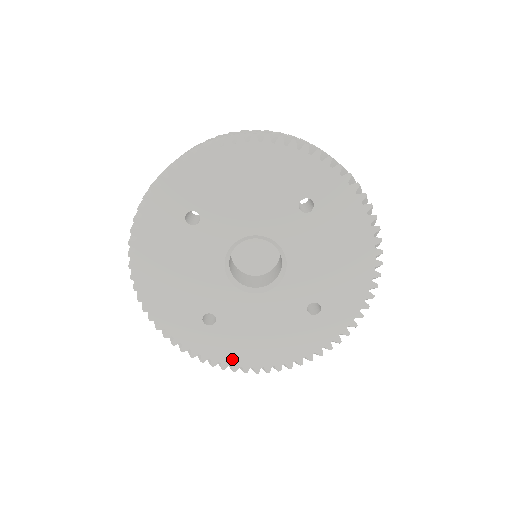
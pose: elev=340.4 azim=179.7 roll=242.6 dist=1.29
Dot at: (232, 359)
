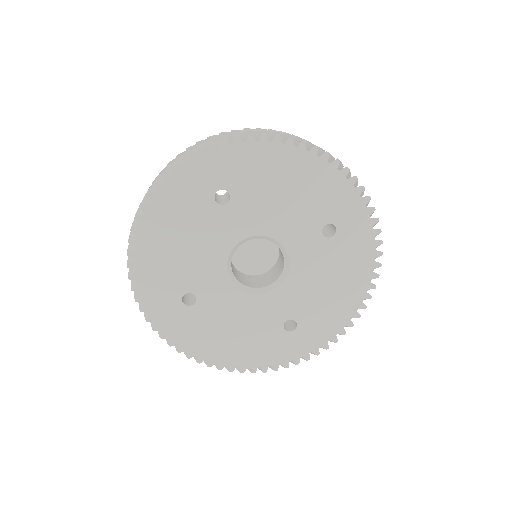
Dot at: (192, 345)
